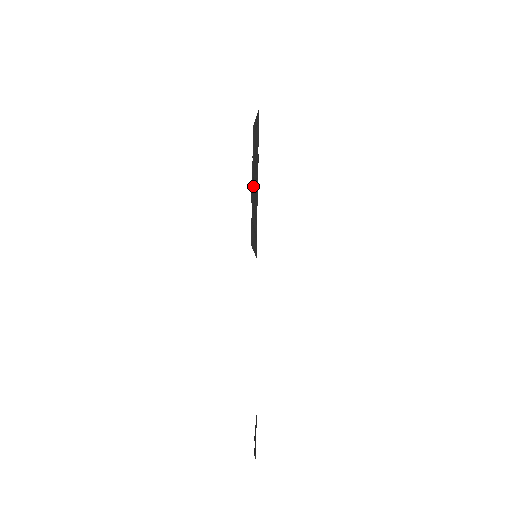
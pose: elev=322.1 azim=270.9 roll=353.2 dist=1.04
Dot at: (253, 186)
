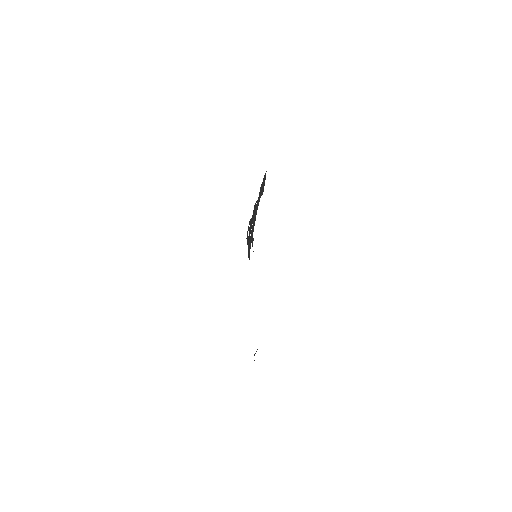
Dot at: (248, 227)
